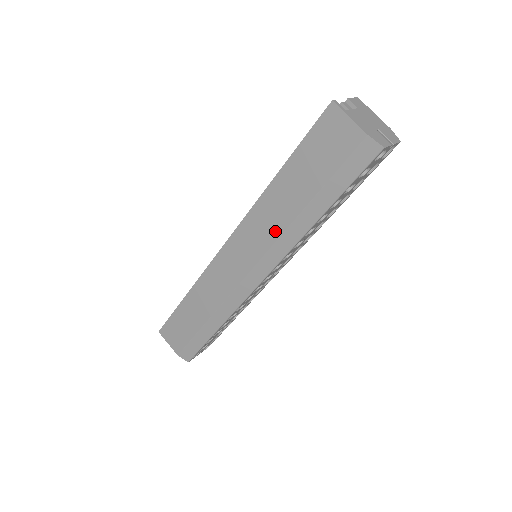
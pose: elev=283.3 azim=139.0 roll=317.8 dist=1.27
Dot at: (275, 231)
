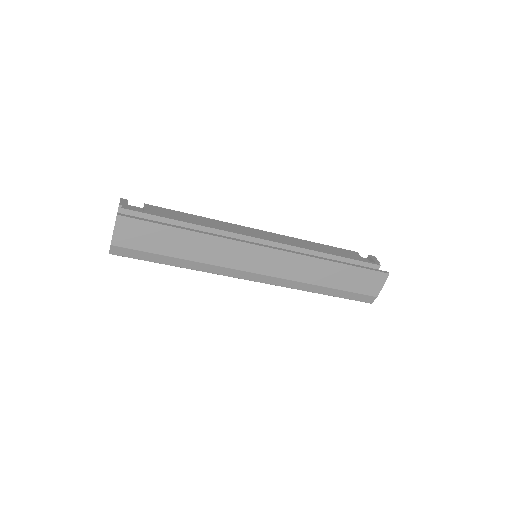
Dot at: (300, 277)
